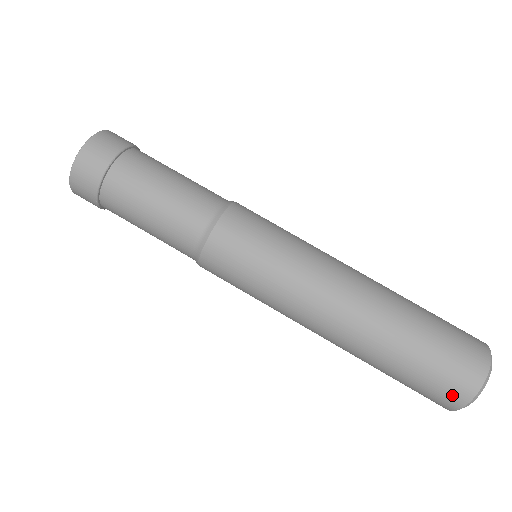
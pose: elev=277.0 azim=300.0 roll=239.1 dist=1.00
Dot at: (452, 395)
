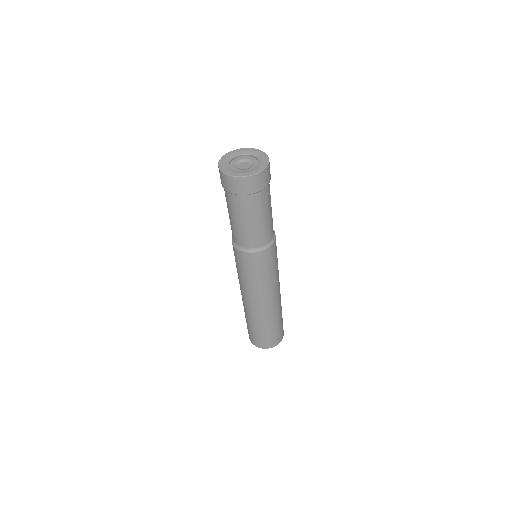
Dot at: (249, 335)
